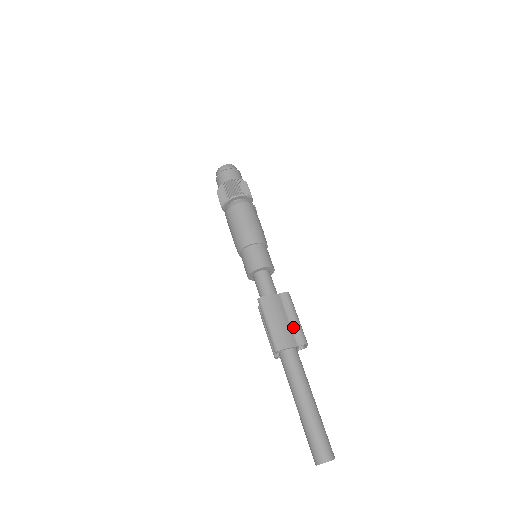
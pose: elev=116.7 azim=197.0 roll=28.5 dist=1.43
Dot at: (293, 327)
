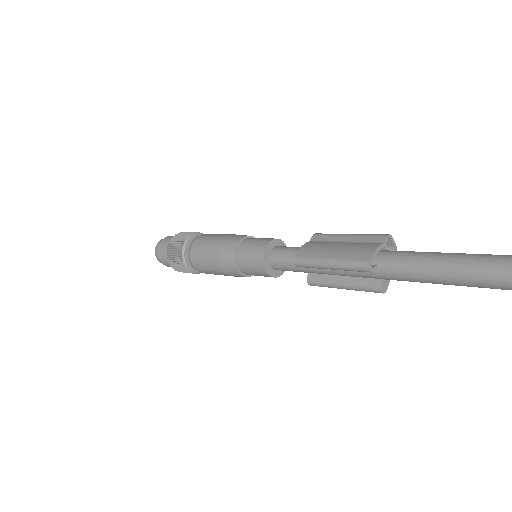
Dot at: (357, 240)
